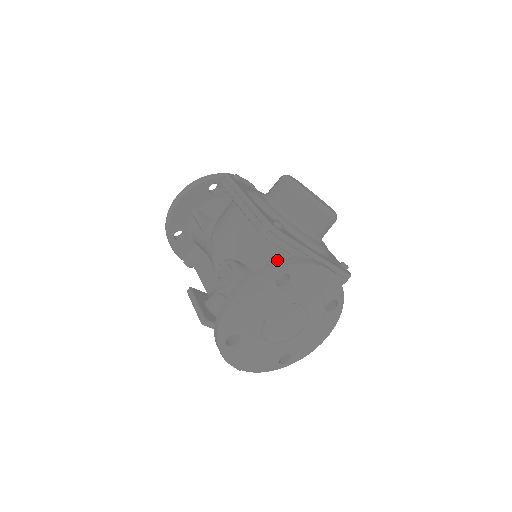
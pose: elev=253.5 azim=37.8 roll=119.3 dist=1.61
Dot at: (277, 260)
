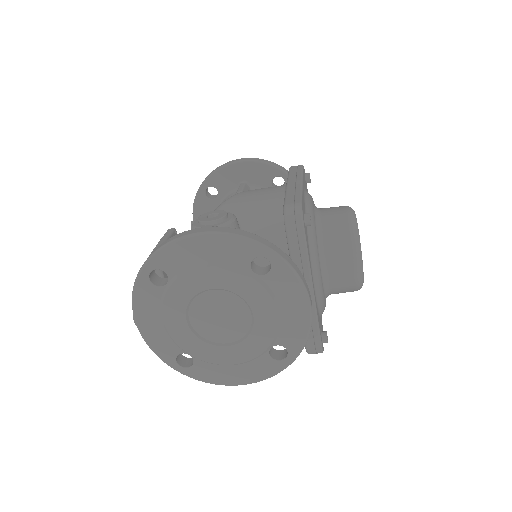
Dot at: occluded
